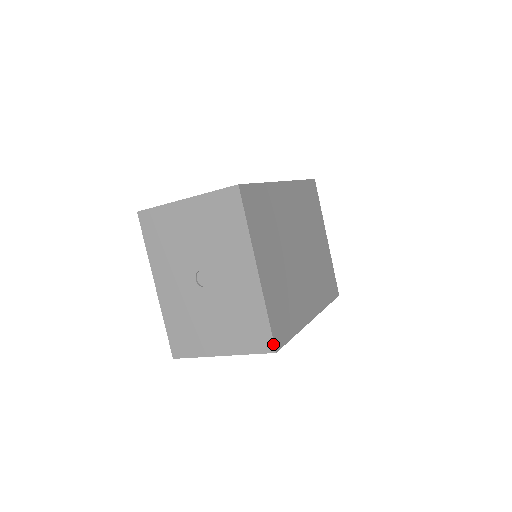
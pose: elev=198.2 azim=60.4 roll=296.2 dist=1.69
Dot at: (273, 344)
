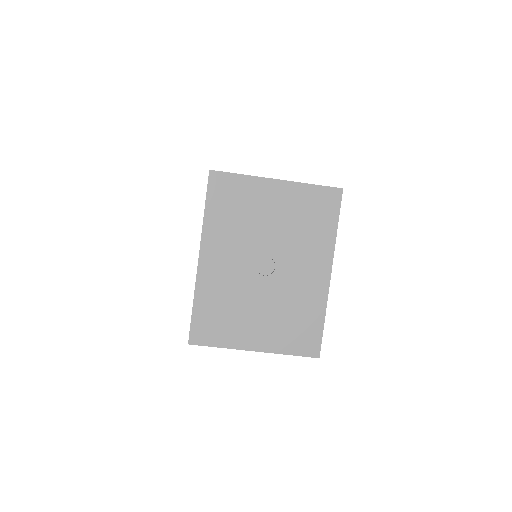
Dot at: (320, 349)
